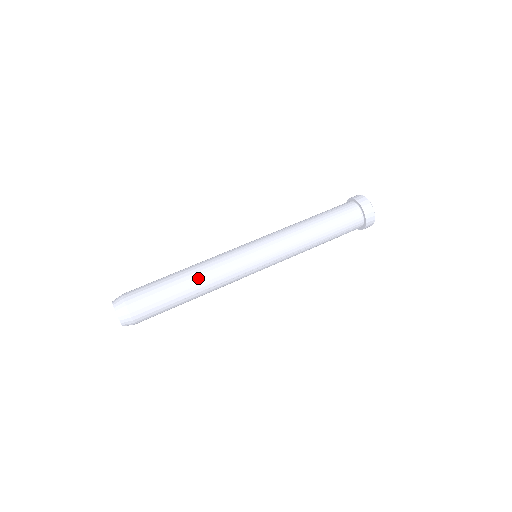
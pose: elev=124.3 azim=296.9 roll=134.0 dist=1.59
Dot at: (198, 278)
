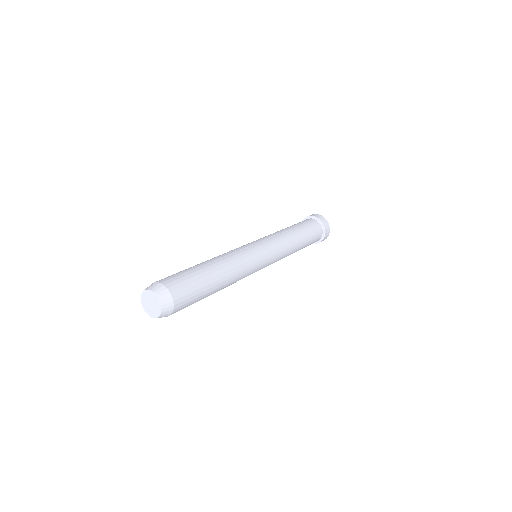
Dot at: (227, 273)
